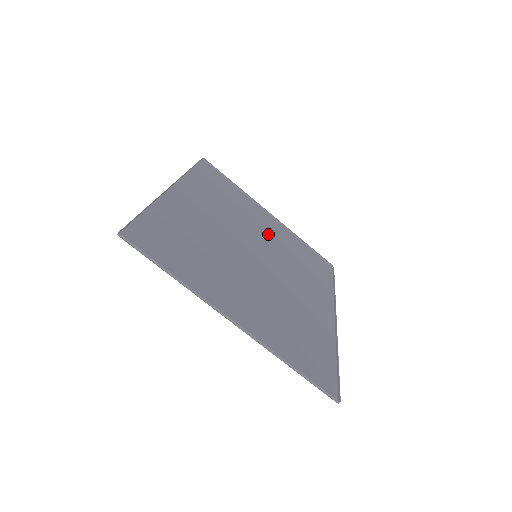
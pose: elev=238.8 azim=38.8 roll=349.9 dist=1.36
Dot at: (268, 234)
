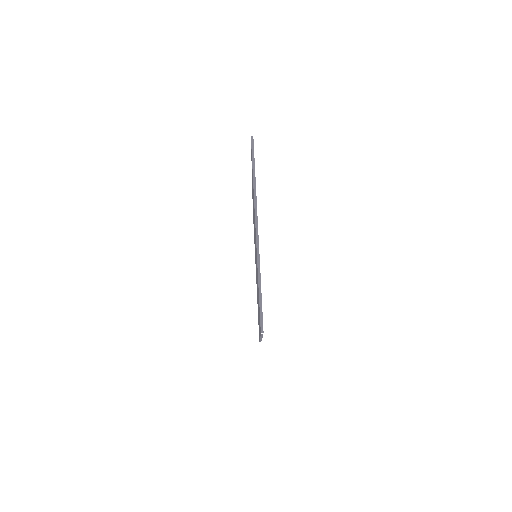
Dot at: occluded
